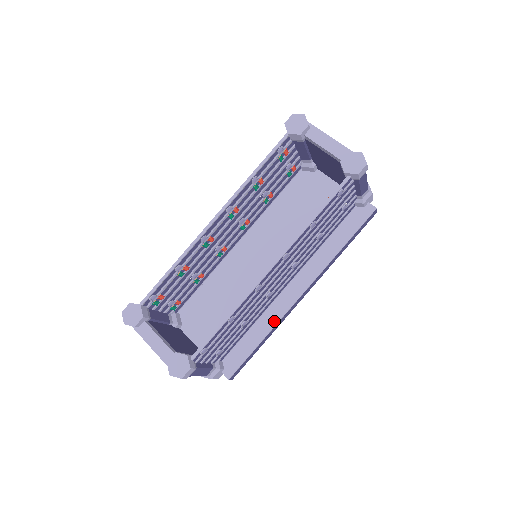
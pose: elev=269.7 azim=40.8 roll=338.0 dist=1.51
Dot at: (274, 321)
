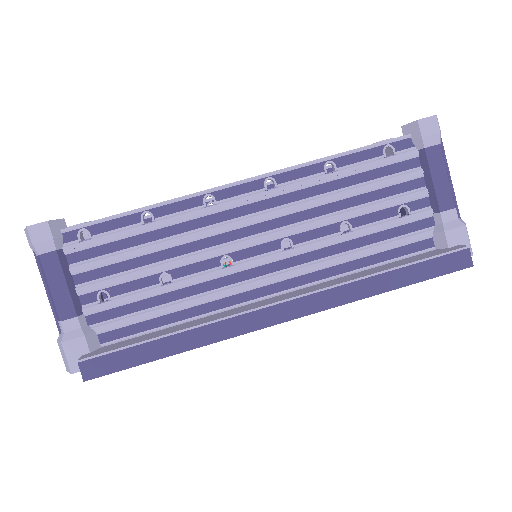
Dot at: (210, 320)
